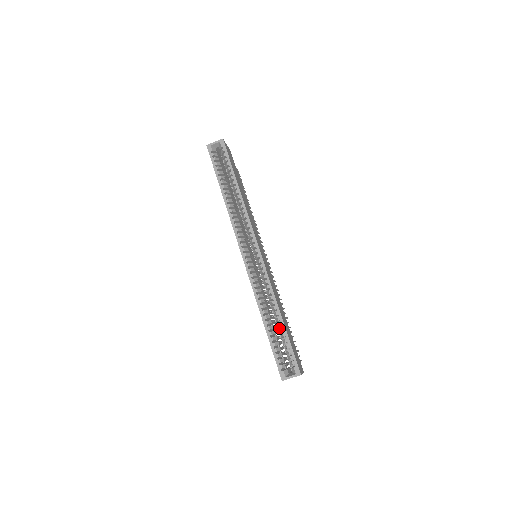
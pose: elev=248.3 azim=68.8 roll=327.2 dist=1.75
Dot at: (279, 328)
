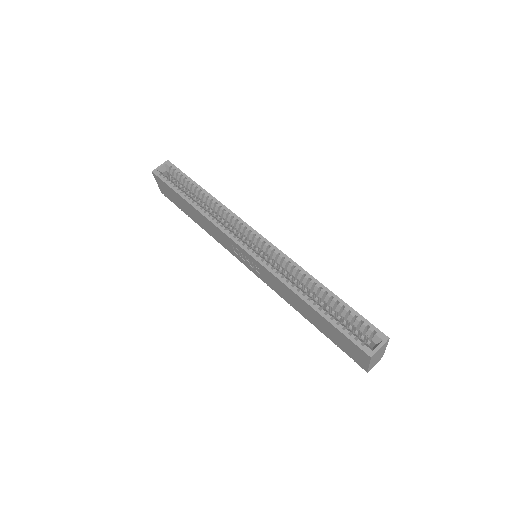
Dot at: (328, 307)
